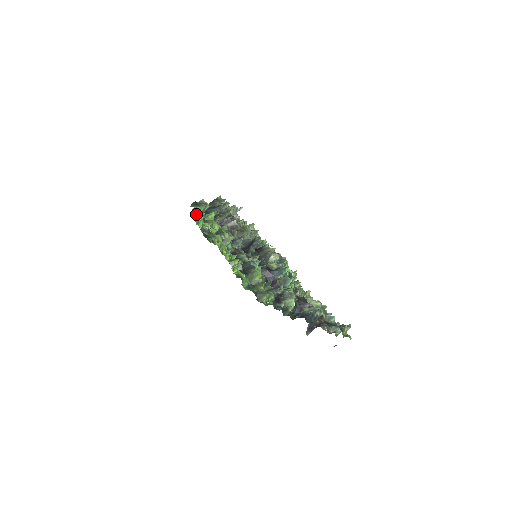
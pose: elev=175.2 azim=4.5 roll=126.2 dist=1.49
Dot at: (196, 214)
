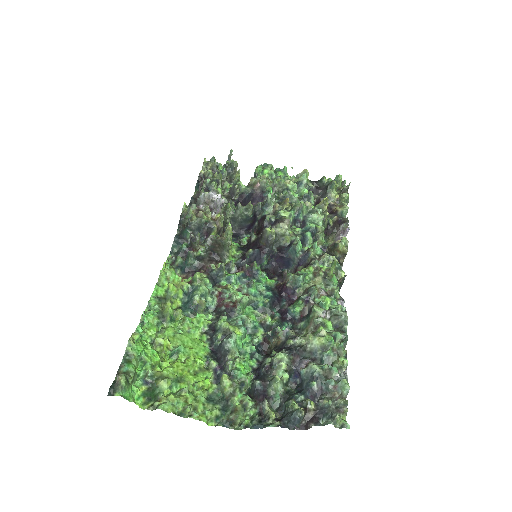
Dot at: (142, 336)
